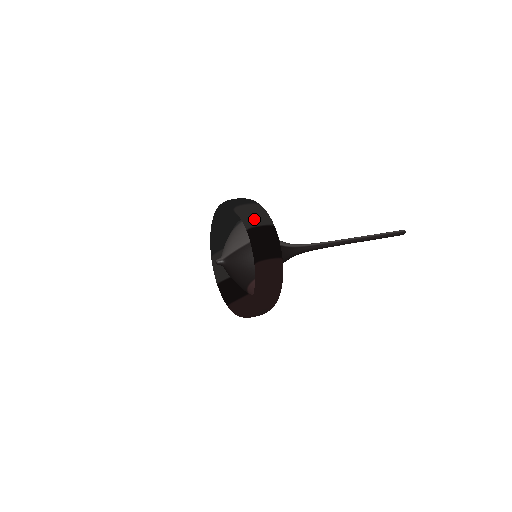
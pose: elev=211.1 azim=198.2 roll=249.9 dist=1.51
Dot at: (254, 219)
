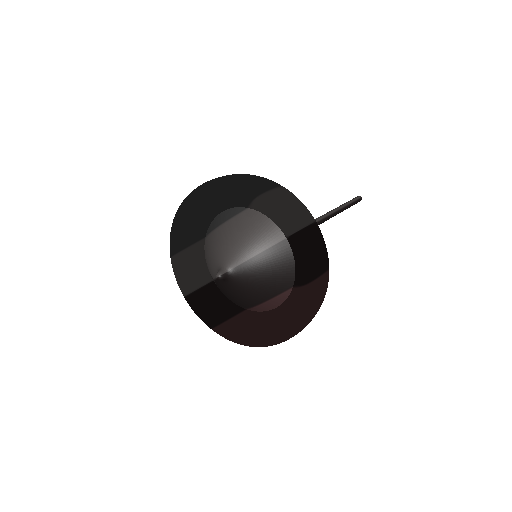
Dot at: (298, 215)
